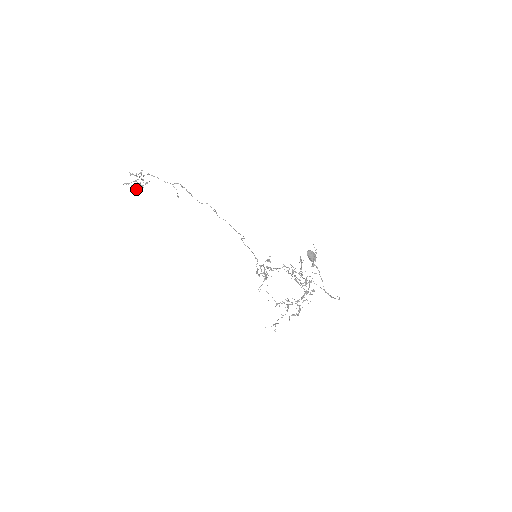
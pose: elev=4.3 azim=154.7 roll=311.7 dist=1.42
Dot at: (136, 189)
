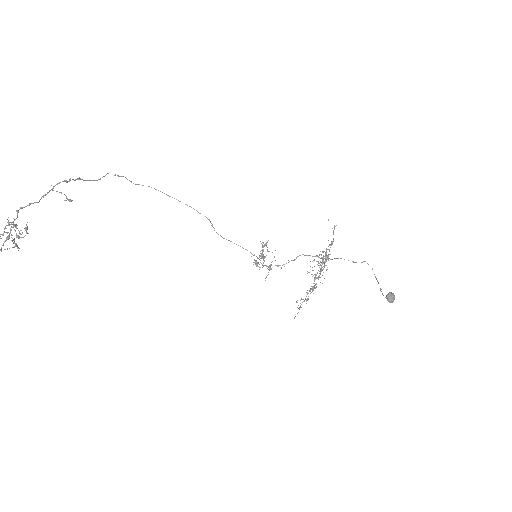
Dot at: (15, 246)
